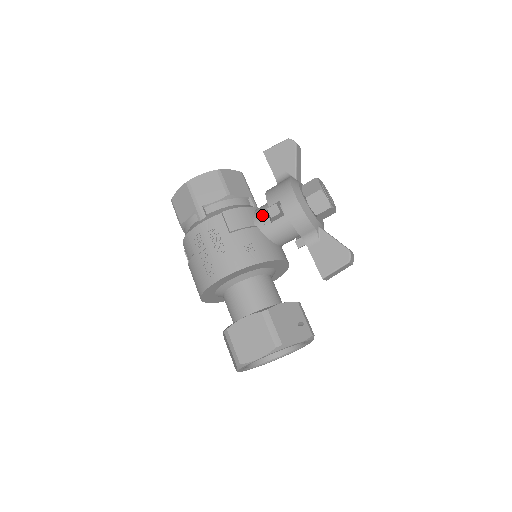
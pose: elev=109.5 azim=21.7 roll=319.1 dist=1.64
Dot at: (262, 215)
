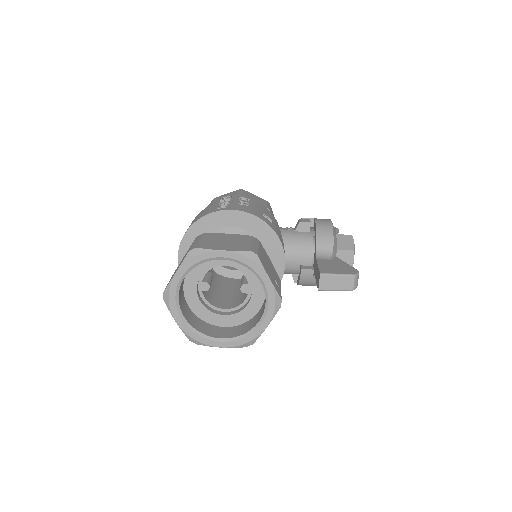
Dot at: occluded
